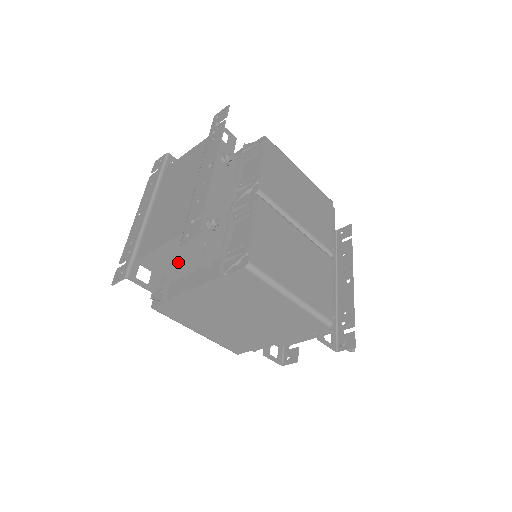
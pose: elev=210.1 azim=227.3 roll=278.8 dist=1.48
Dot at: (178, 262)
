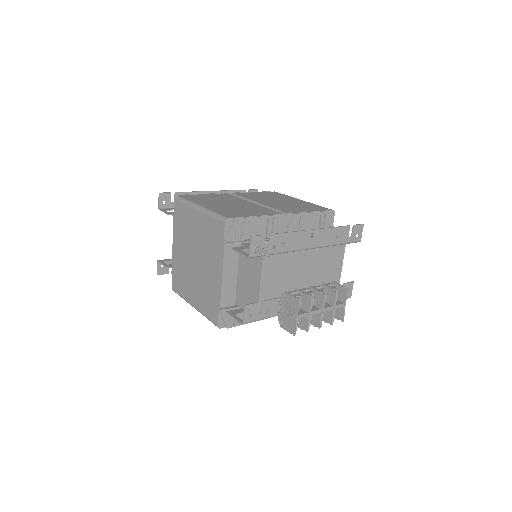
Dot at: occluded
